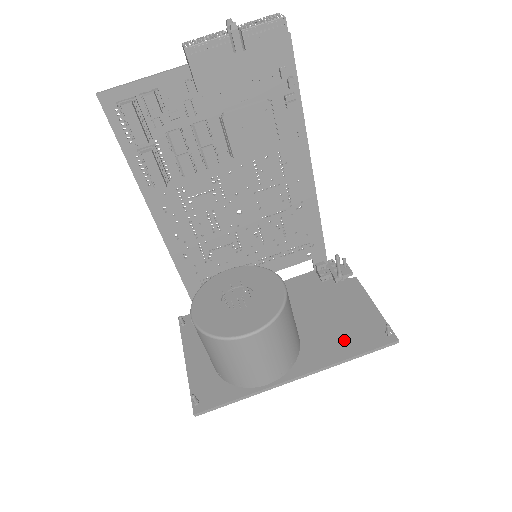
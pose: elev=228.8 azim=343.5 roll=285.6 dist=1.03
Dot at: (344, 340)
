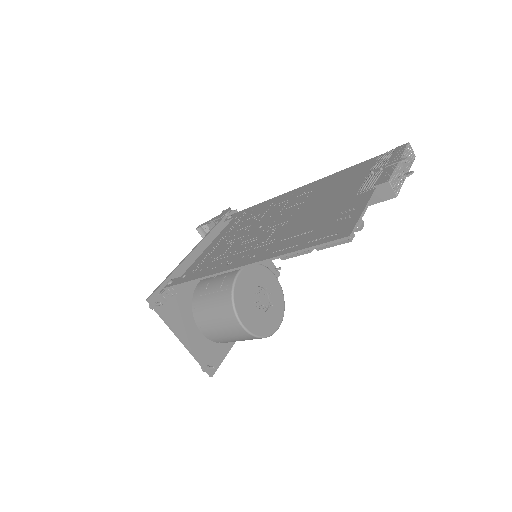
Dot at: occluded
